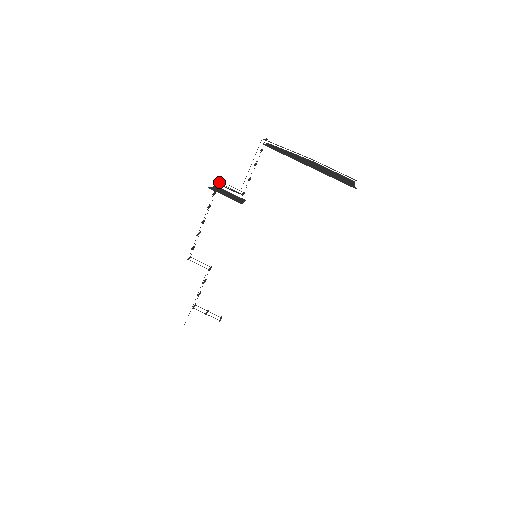
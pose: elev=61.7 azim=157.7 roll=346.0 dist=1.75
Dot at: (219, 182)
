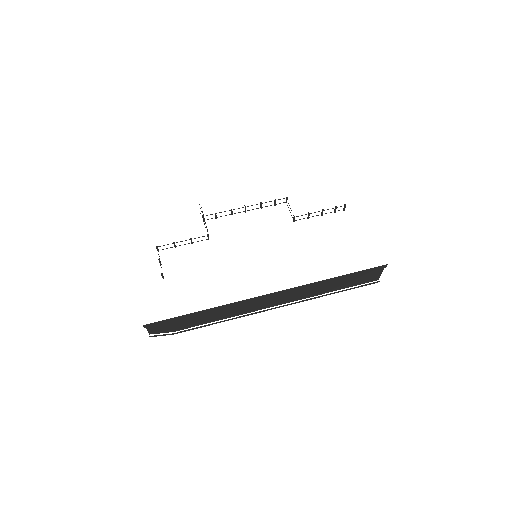
Dot at: (286, 201)
